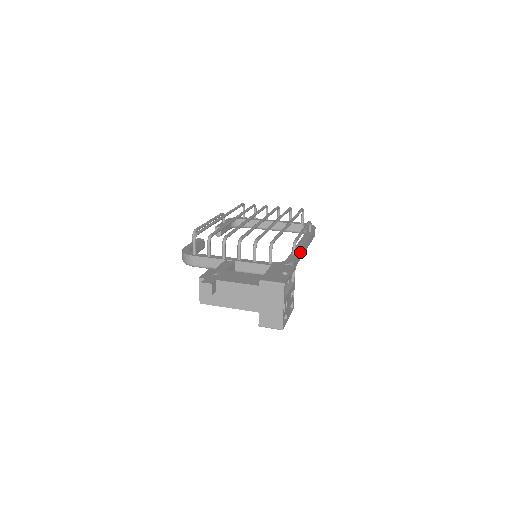
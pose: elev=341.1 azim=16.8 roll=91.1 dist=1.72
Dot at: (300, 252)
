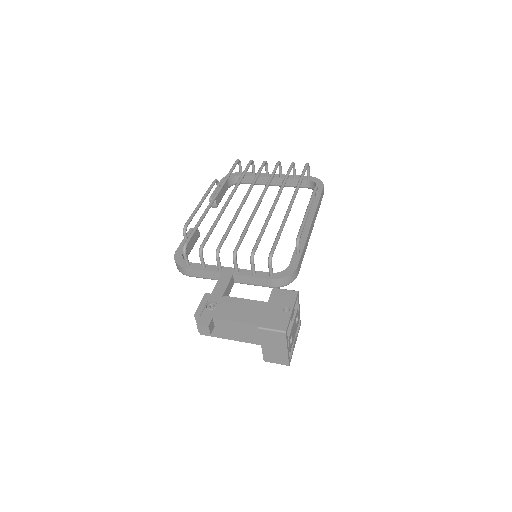
Dot at: (305, 243)
